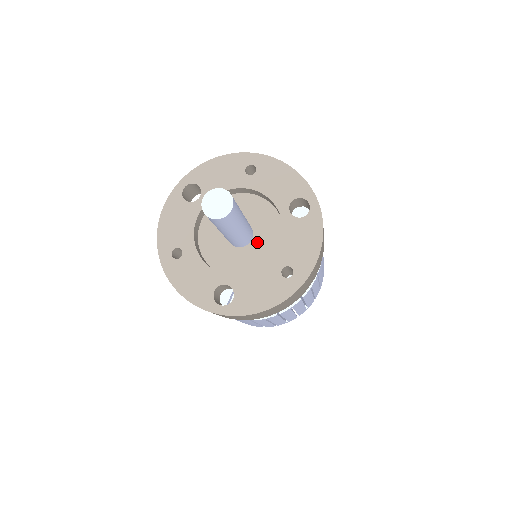
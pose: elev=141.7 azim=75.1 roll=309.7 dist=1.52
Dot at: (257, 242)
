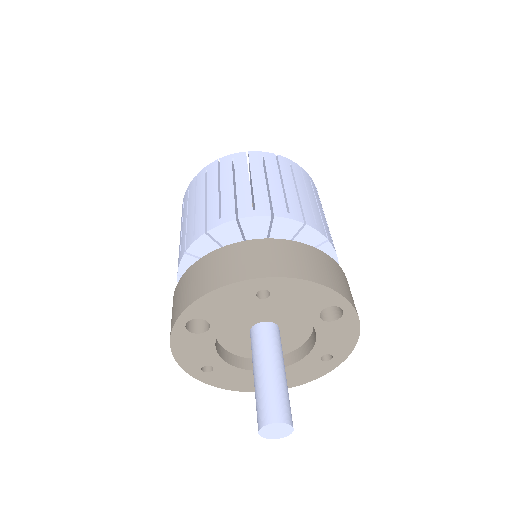
Dot at: (285, 332)
